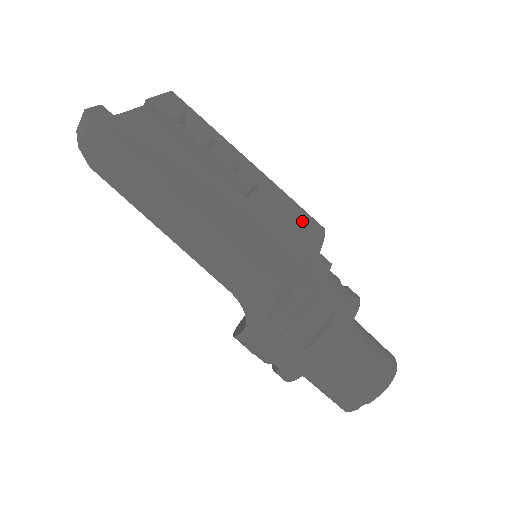
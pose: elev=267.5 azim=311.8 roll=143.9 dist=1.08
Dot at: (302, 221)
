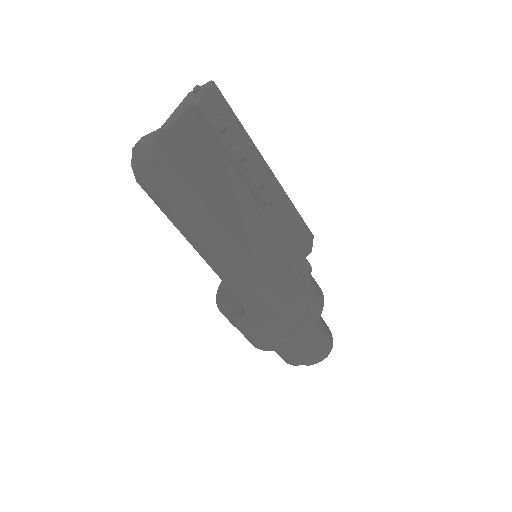
Dot at: (300, 233)
